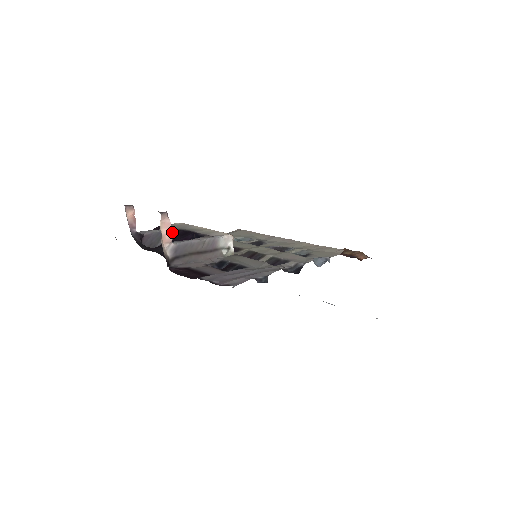
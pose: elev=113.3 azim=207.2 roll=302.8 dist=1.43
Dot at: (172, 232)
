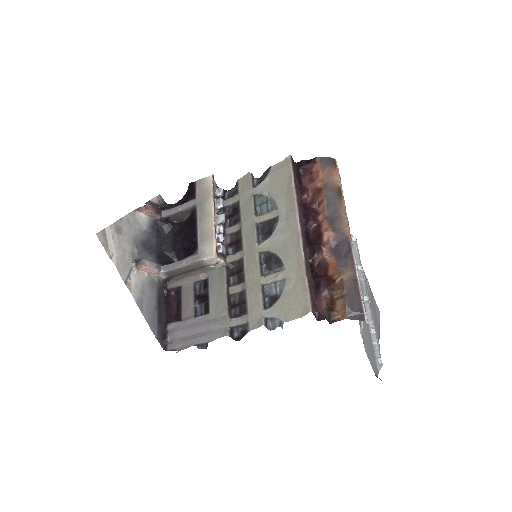
Dot at: (191, 210)
